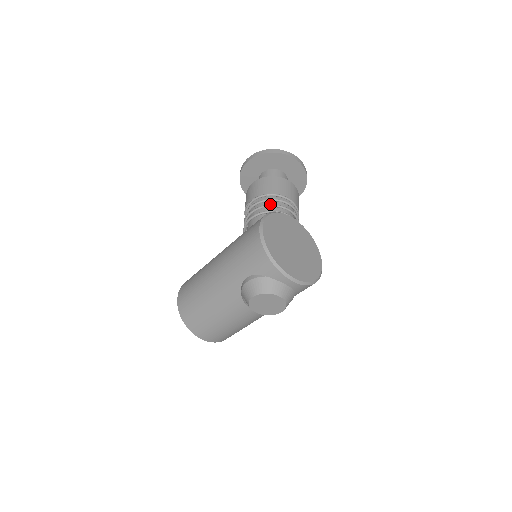
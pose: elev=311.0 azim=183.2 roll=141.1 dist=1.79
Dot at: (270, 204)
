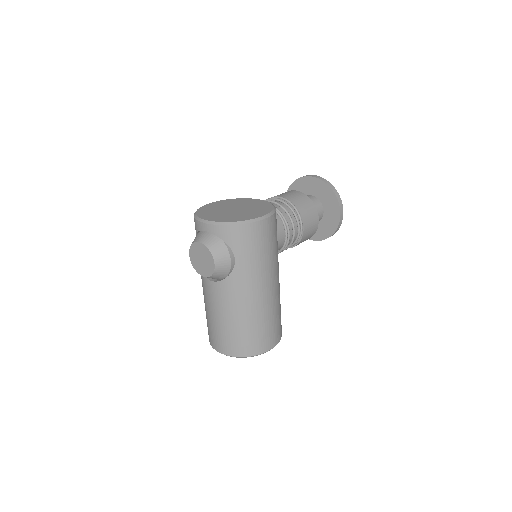
Dot at: occluded
